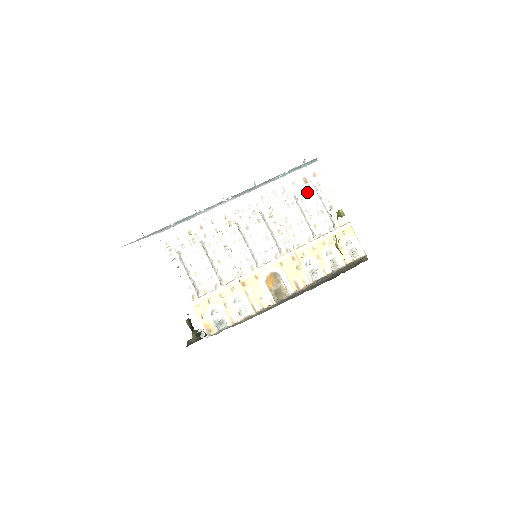
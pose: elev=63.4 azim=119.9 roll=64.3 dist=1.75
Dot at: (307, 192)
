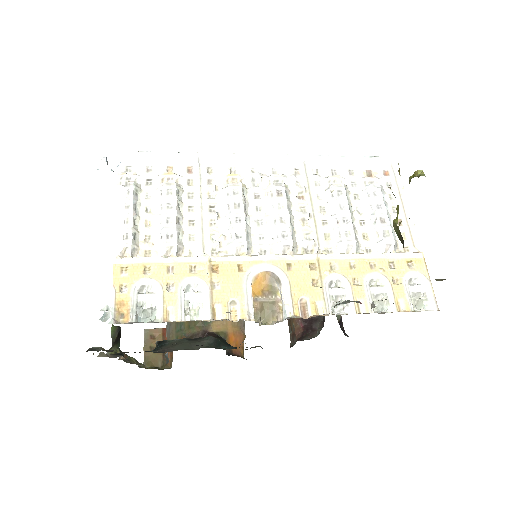
Dot at: (367, 187)
